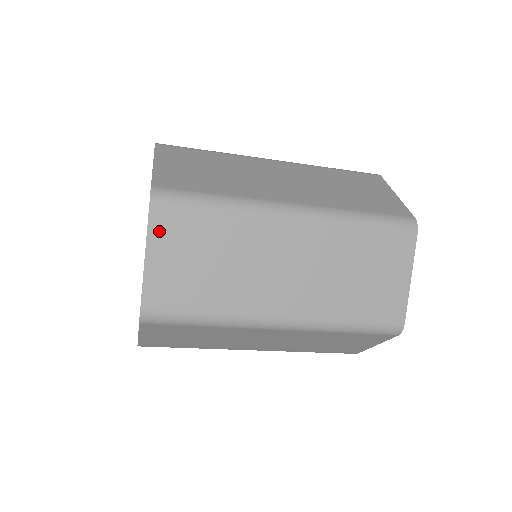
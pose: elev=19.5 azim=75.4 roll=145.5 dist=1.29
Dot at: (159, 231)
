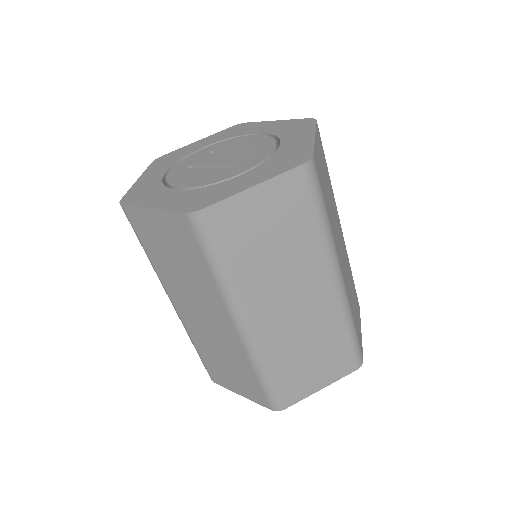
Dot at: (318, 138)
